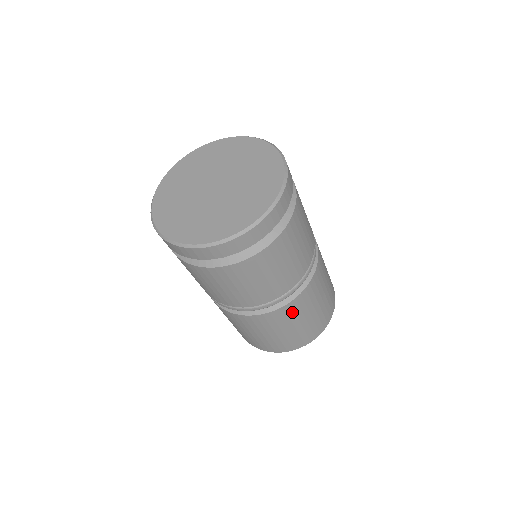
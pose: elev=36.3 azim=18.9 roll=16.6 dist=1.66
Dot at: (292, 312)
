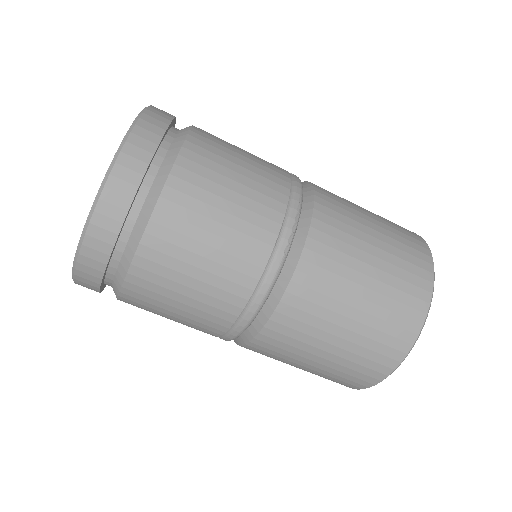
Dot at: (324, 273)
